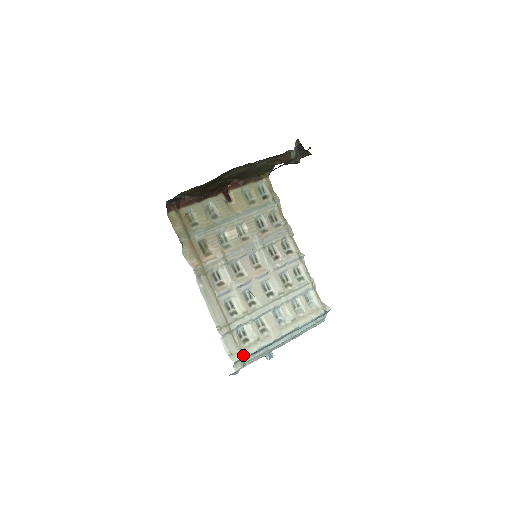
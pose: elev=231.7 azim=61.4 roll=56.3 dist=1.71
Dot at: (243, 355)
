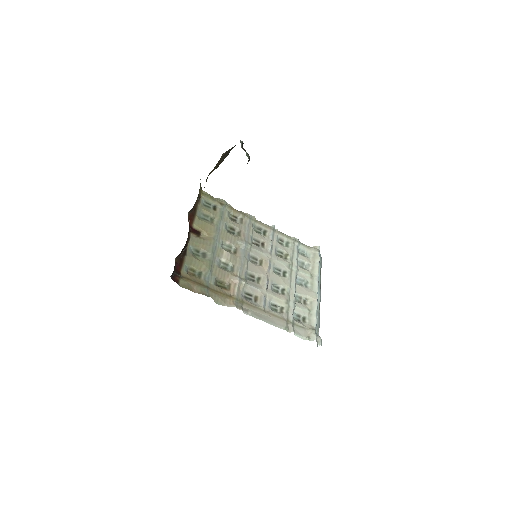
Dot at: (315, 330)
